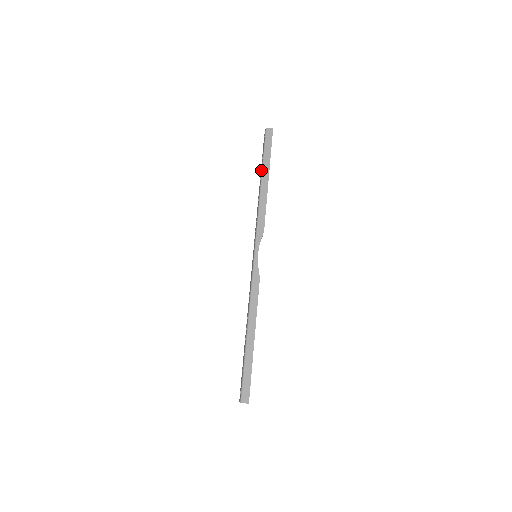
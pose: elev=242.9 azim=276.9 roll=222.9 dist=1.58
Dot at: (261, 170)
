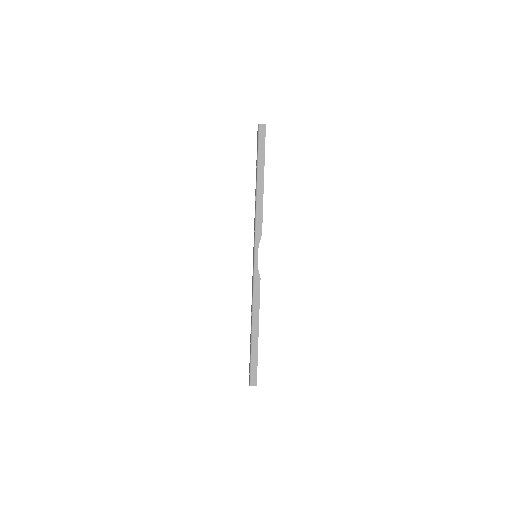
Dot at: (256, 170)
